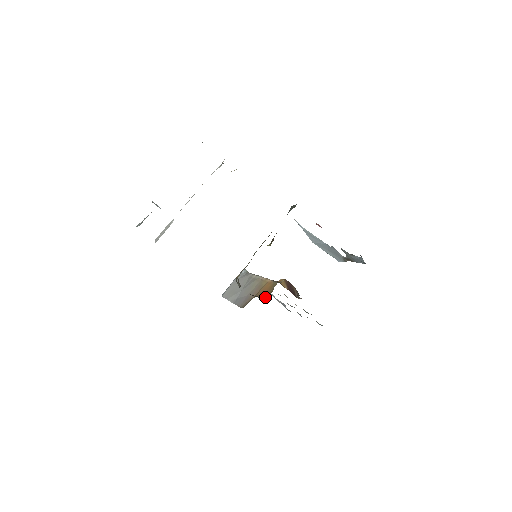
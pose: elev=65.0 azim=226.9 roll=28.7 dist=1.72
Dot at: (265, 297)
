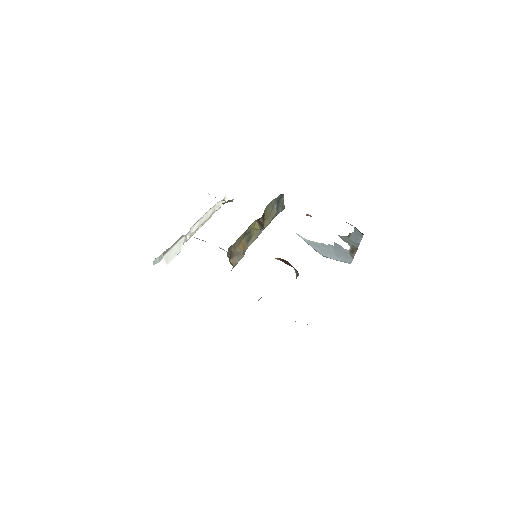
Dot at: occluded
